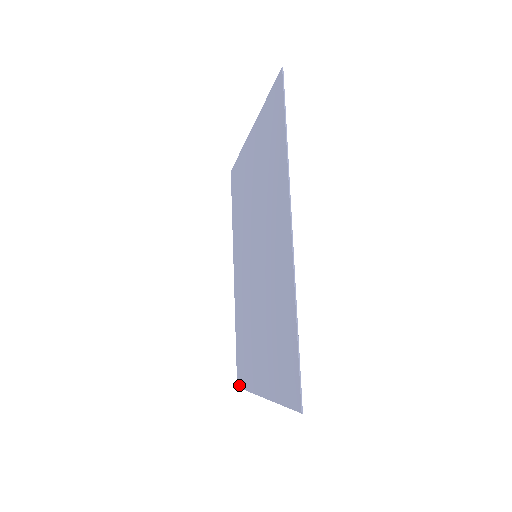
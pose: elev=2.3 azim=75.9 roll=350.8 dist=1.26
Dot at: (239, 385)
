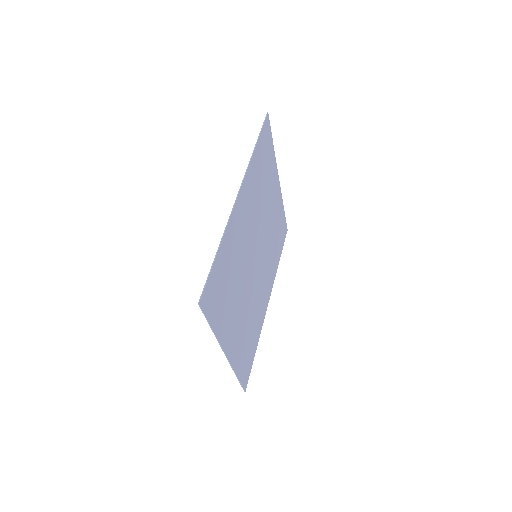
Dot at: (243, 386)
